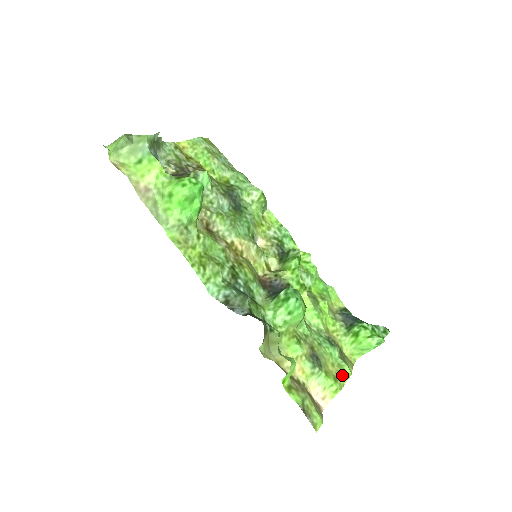
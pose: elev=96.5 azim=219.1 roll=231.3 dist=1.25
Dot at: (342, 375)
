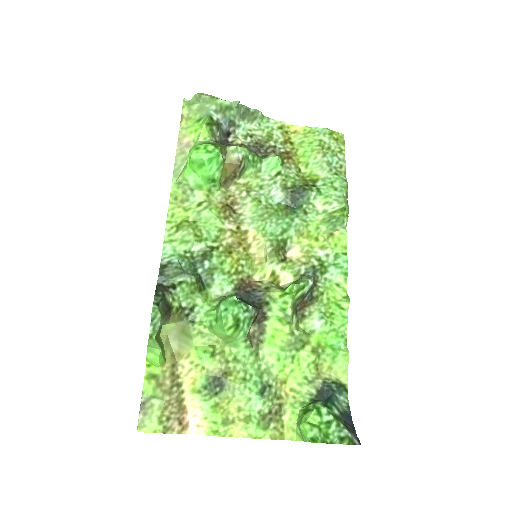
Dot at: (240, 427)
